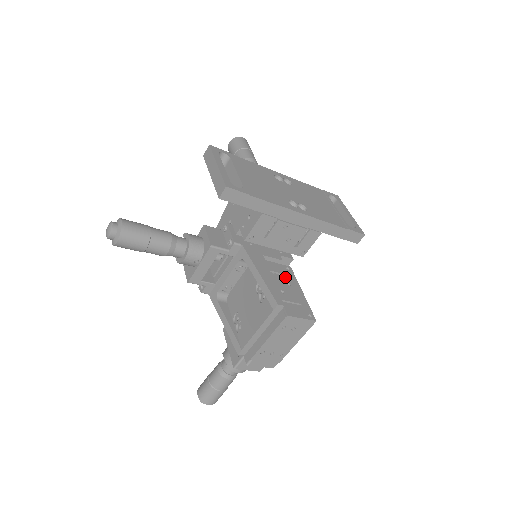
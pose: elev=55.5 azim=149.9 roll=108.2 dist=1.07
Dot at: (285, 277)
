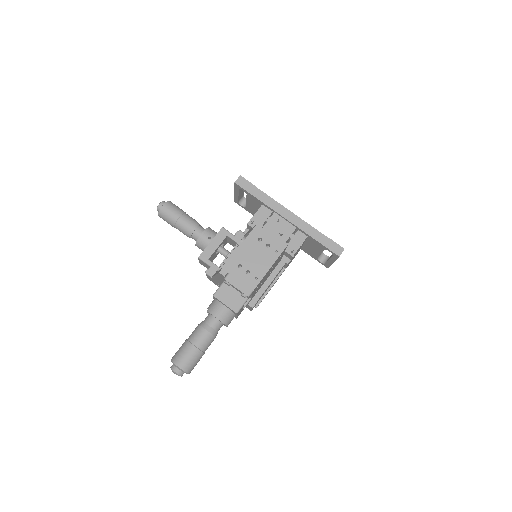
Dot at: occluded
